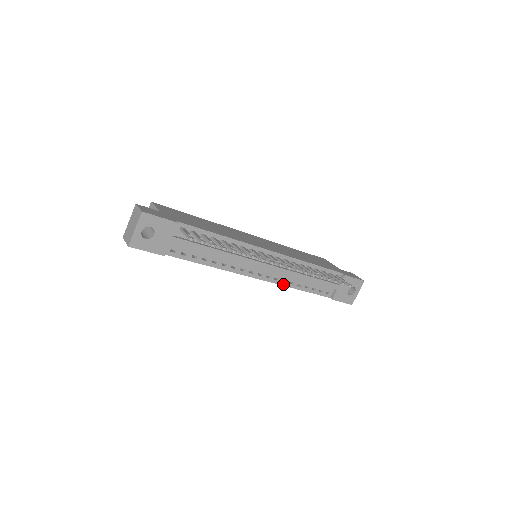
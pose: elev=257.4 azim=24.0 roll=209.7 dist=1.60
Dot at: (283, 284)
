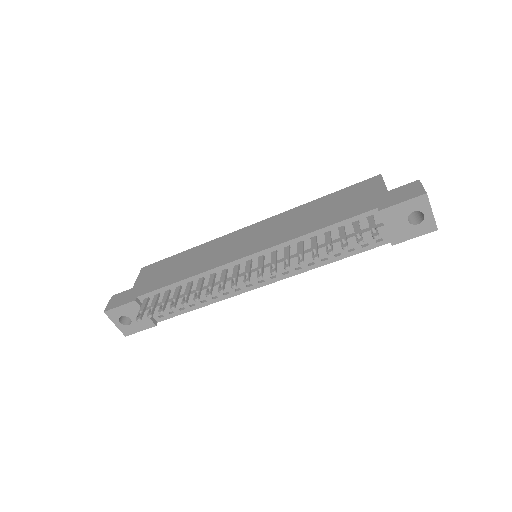
Dot at: (301, 271)
